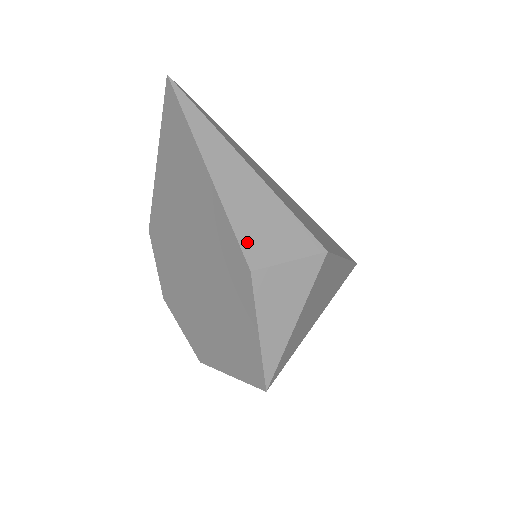
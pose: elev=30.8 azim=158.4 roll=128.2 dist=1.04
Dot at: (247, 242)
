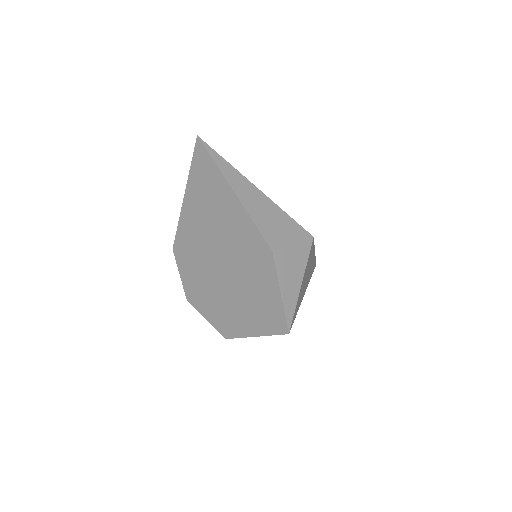
Dot at: (266, 234)
